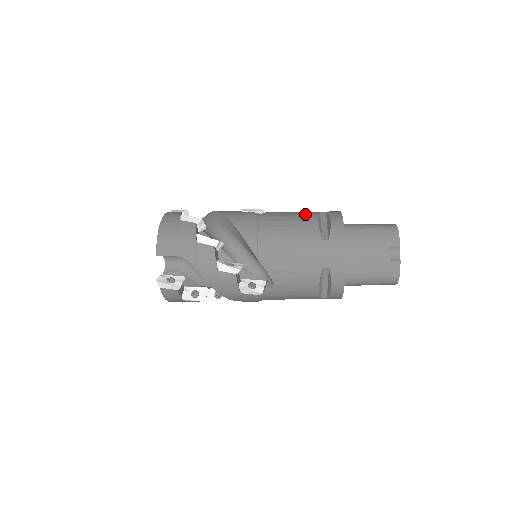
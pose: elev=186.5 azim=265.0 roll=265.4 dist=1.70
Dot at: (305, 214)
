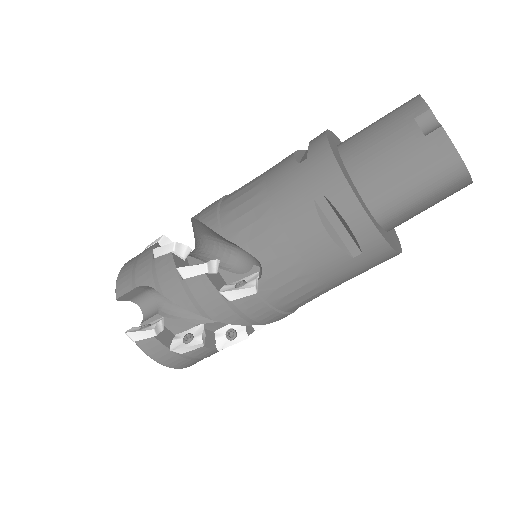
Dot at: occluded
